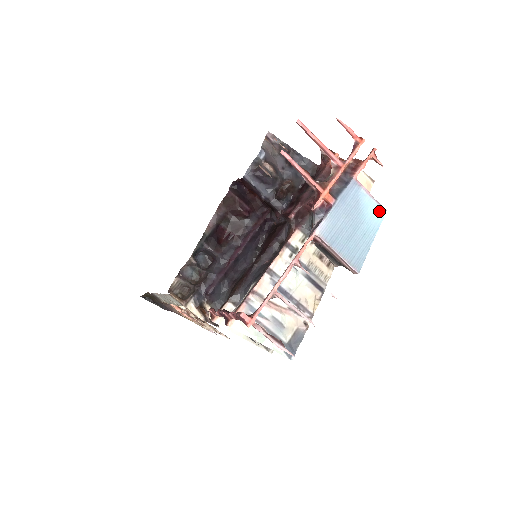
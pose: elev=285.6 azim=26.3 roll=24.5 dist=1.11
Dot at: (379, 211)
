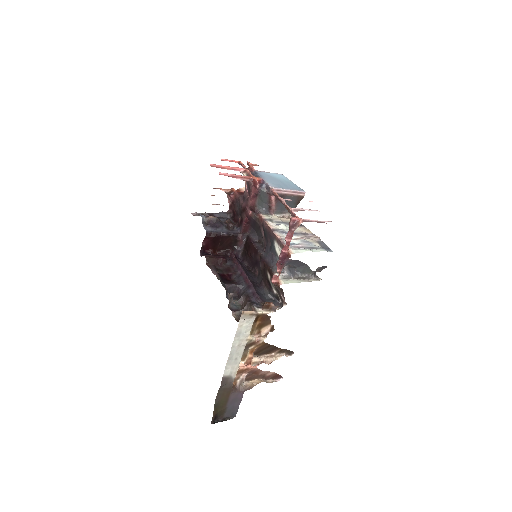
Dot at: (279, 175)
